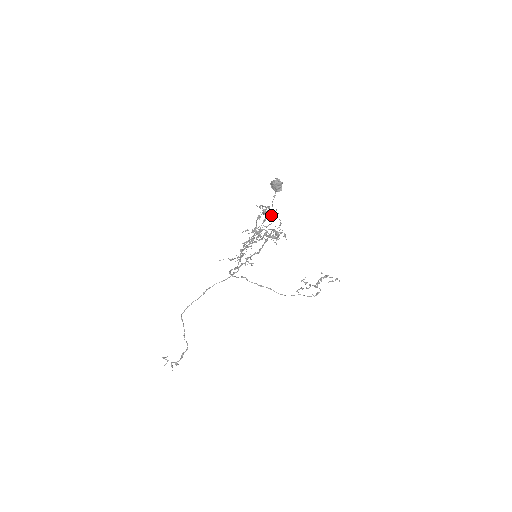
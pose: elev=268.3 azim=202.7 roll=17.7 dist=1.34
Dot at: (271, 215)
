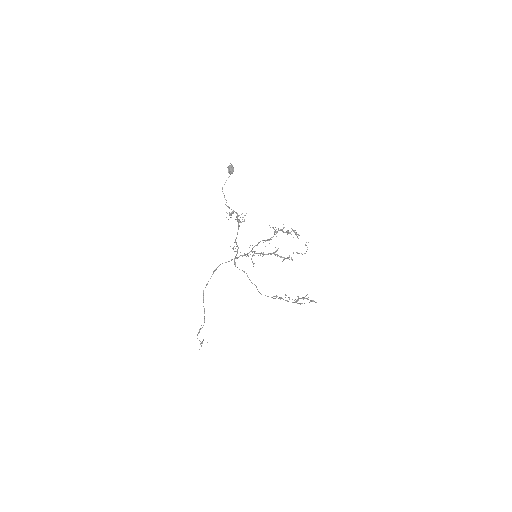
Dot at: (305, 245)
